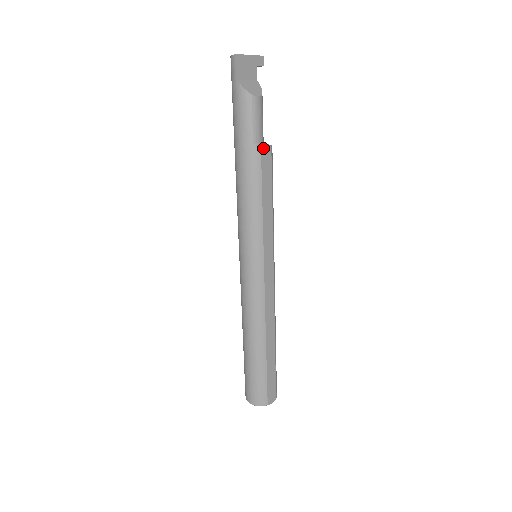
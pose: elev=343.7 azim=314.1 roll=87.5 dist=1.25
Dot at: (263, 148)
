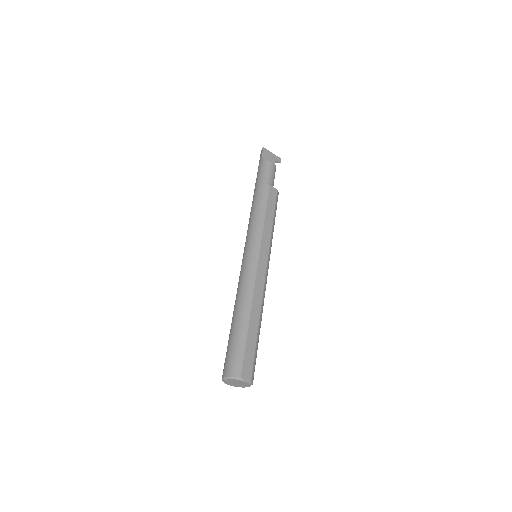
Dot at: (271, 187)
